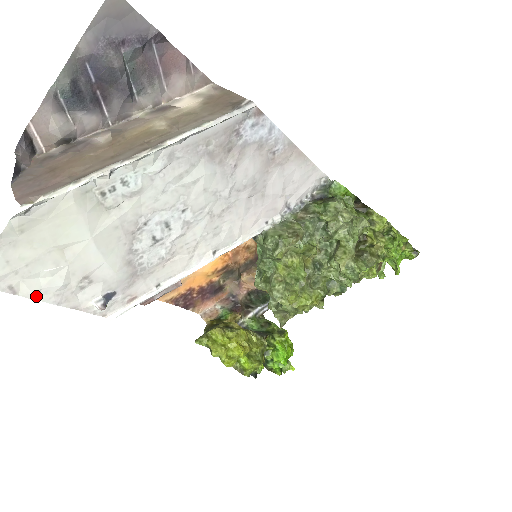
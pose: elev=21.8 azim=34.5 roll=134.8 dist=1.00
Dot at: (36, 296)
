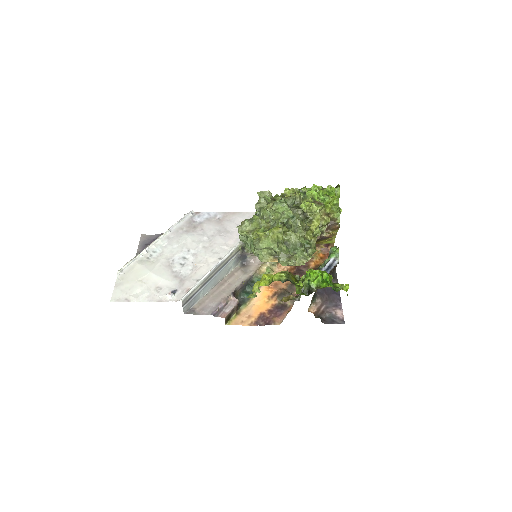
Dot at: (139, 300)
